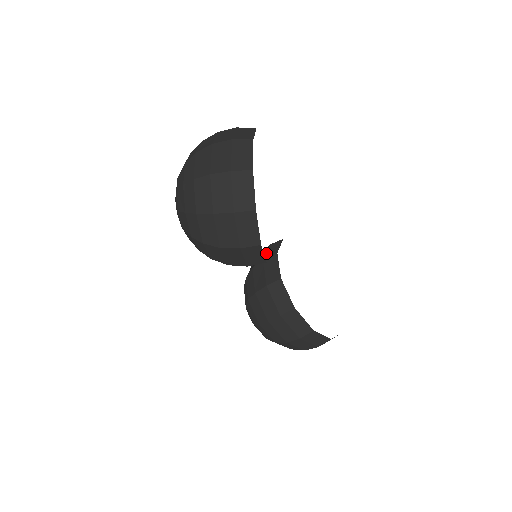
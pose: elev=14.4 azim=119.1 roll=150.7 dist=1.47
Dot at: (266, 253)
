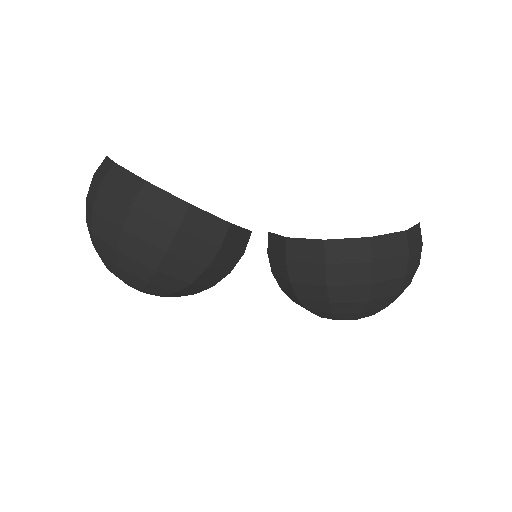
Dot at: occluded
